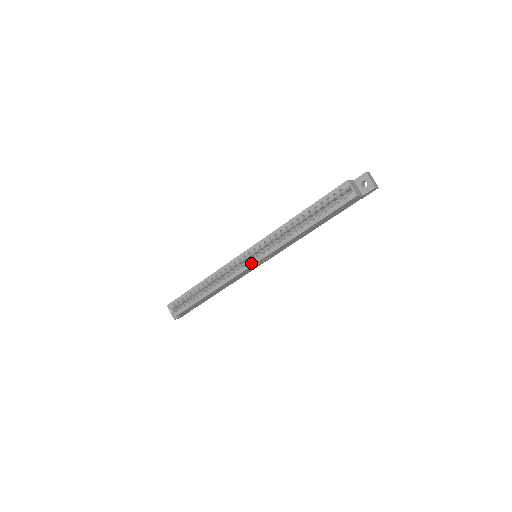
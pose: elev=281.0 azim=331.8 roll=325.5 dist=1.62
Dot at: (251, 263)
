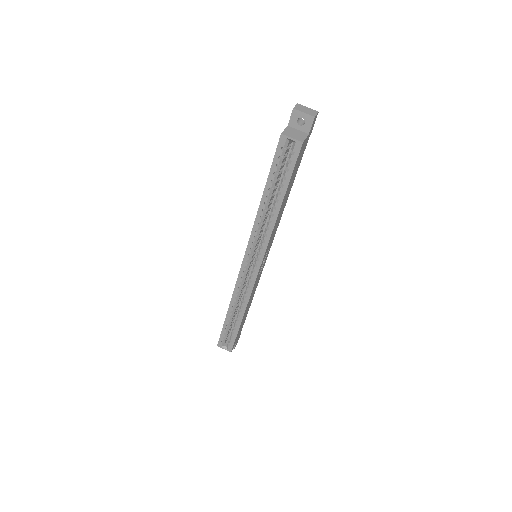
Dot at: (256, 269)
